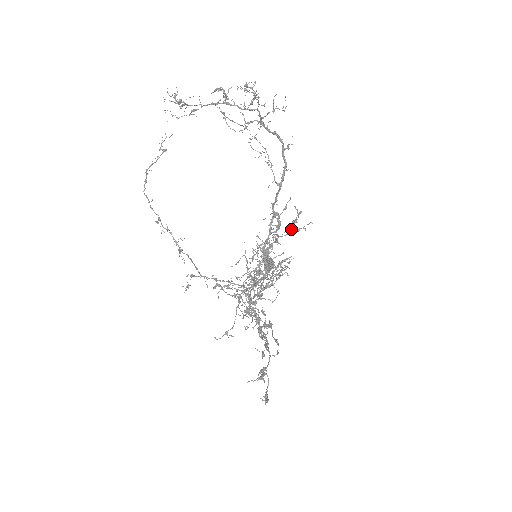
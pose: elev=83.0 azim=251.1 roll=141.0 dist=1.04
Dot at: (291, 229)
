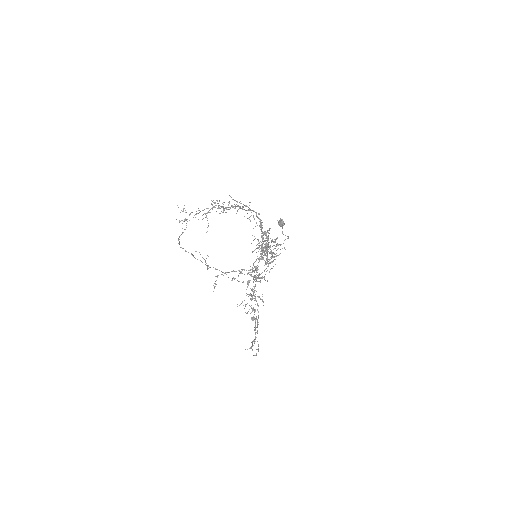
Dot at: occluded
